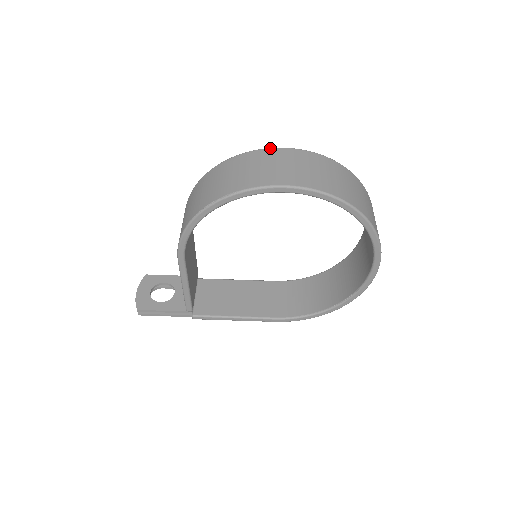
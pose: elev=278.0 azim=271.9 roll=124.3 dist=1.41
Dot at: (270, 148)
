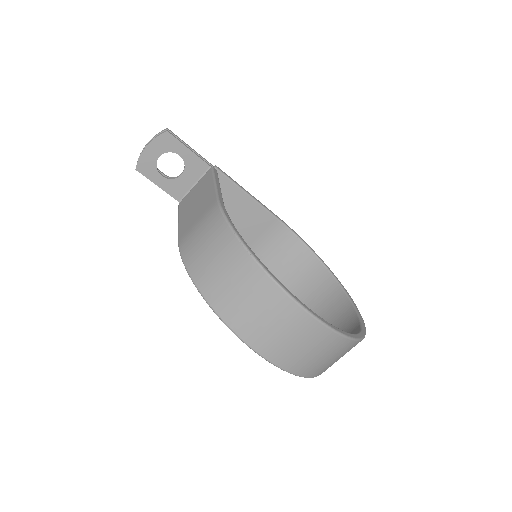
Dot at: (310, 315)
